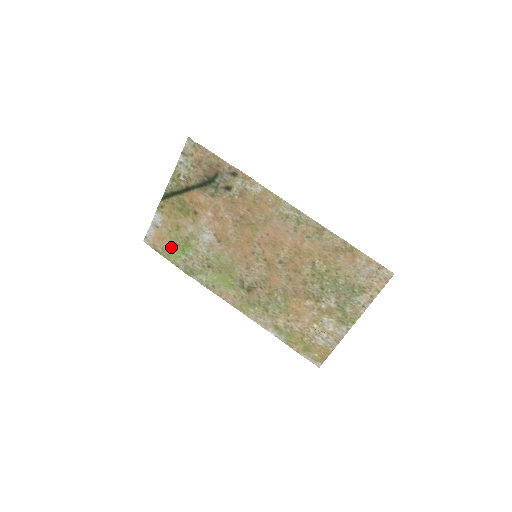
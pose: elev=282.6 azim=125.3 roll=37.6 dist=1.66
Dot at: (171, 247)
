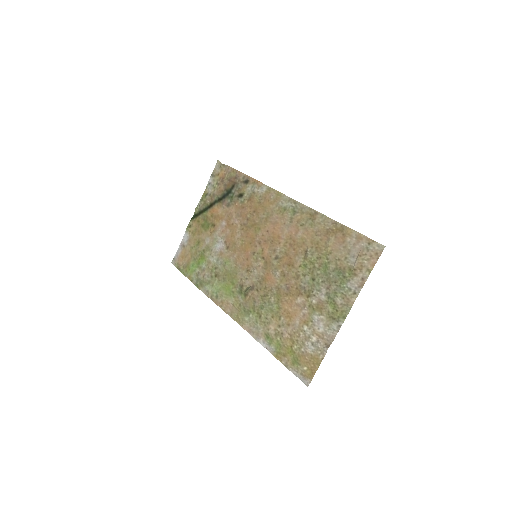
Dot at: (190, 263)
